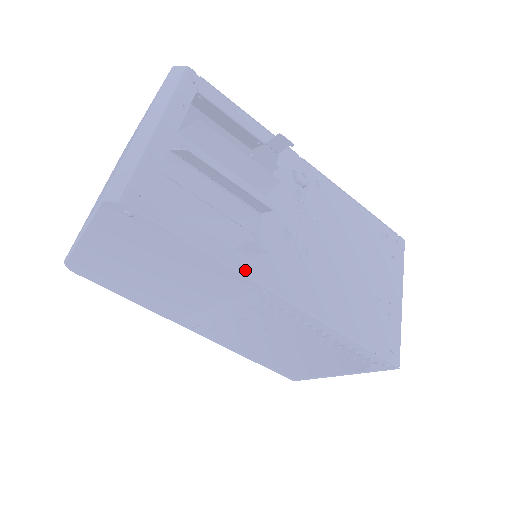
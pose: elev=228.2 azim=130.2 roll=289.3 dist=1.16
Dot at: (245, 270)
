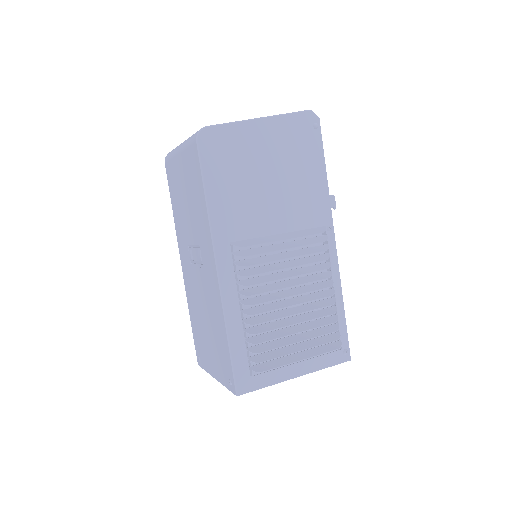
Dot at: (329, 207)
